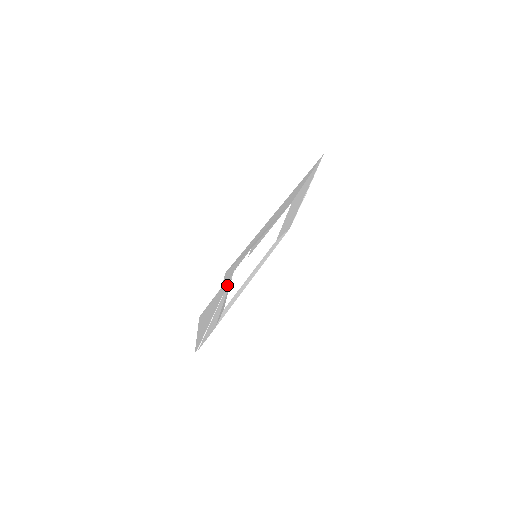
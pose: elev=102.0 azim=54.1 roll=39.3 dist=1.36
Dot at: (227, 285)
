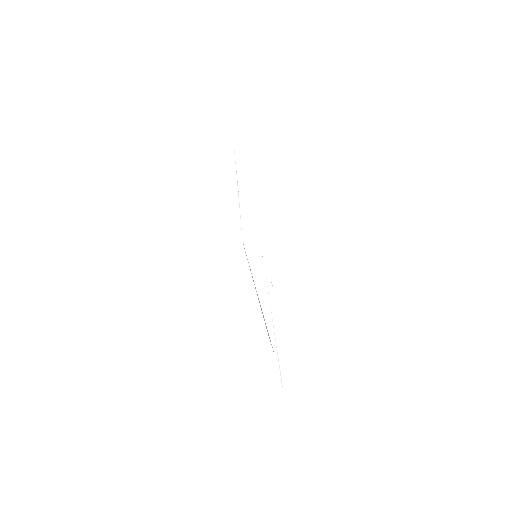
Dot at: occluded
